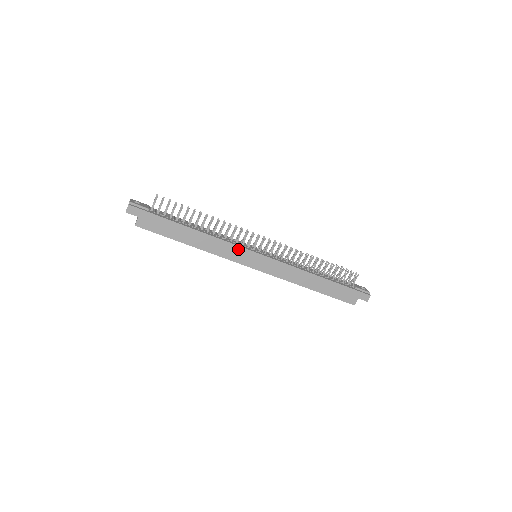
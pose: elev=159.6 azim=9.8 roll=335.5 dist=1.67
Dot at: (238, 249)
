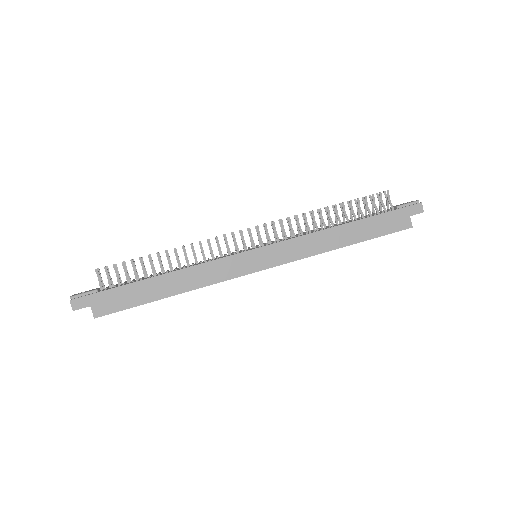
Dot at: (227, 261)
